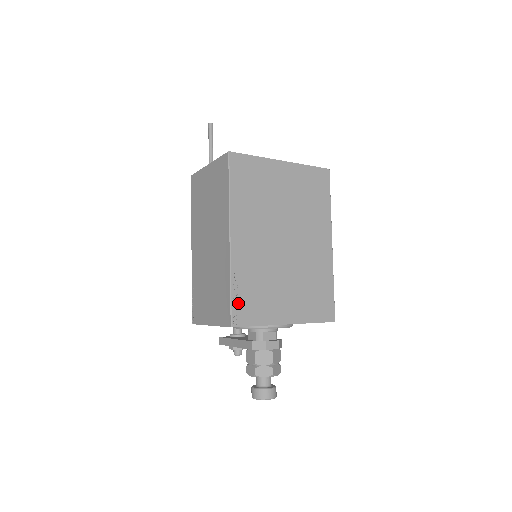
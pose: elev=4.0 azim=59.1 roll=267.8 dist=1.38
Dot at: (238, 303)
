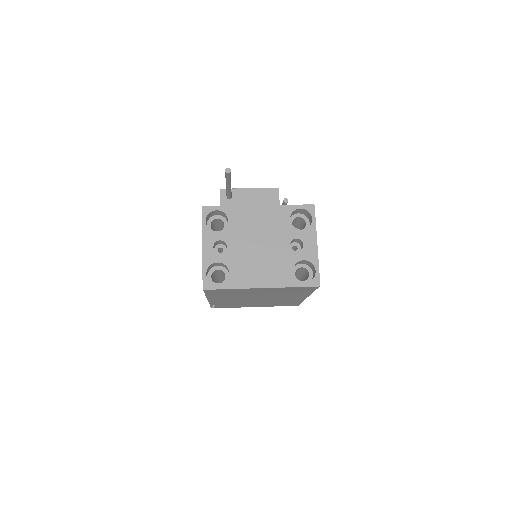
Dot at: (216, 306)
